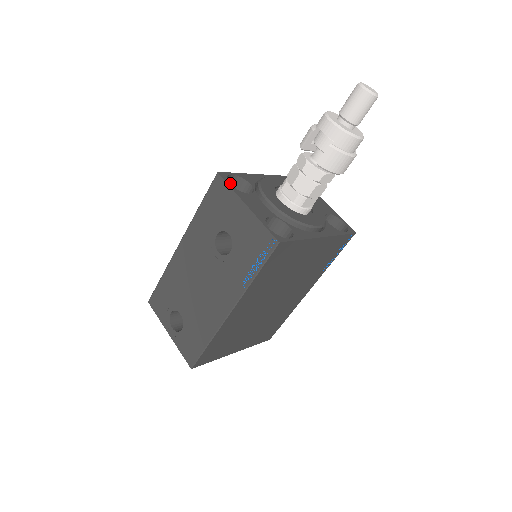
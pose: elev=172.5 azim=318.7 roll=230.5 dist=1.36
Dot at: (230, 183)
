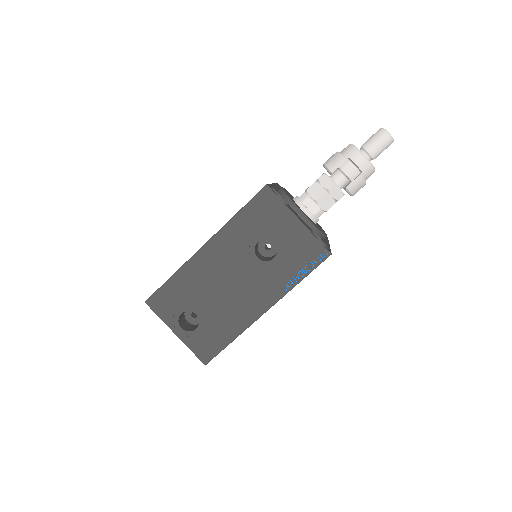
Dot at: occluded
